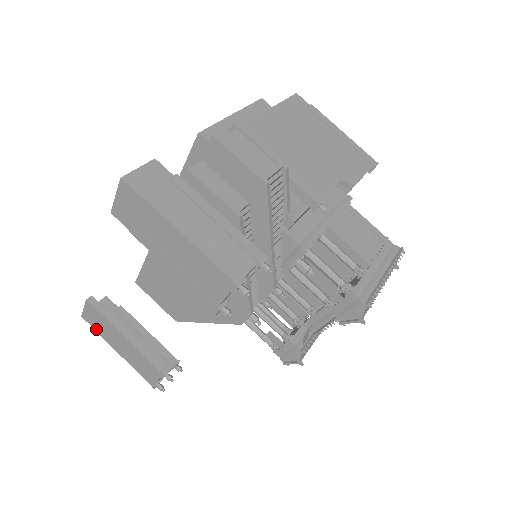
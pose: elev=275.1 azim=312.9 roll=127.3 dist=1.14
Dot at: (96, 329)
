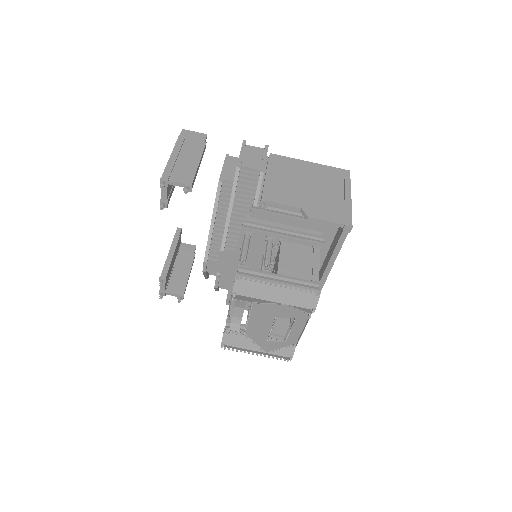
Dot at: occluded
